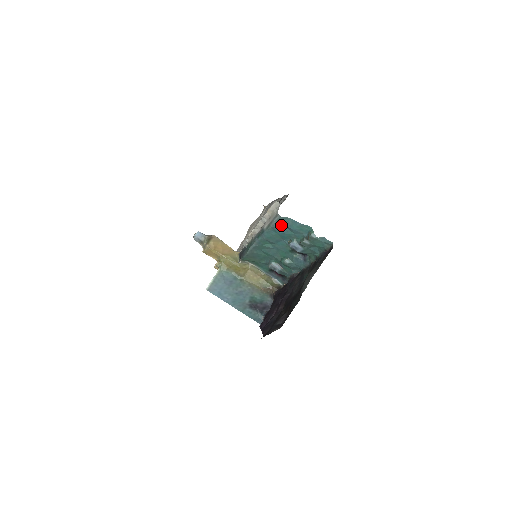
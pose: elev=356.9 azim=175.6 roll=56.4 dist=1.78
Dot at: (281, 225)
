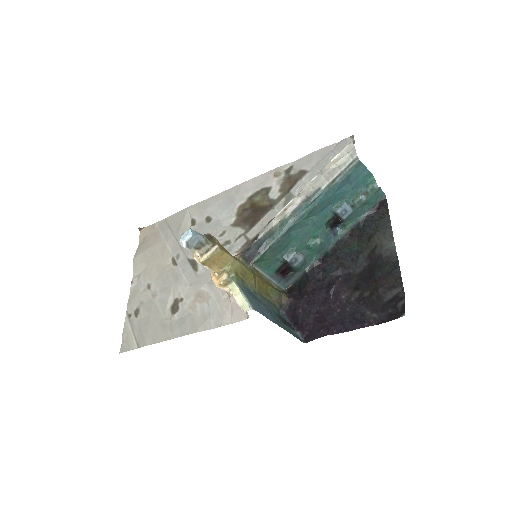
Dot at: (348, 177)
